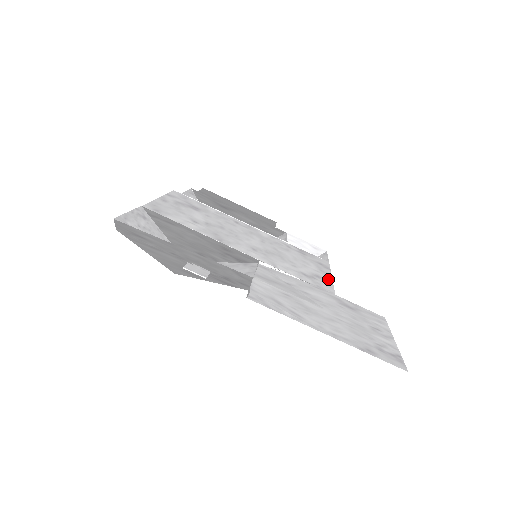
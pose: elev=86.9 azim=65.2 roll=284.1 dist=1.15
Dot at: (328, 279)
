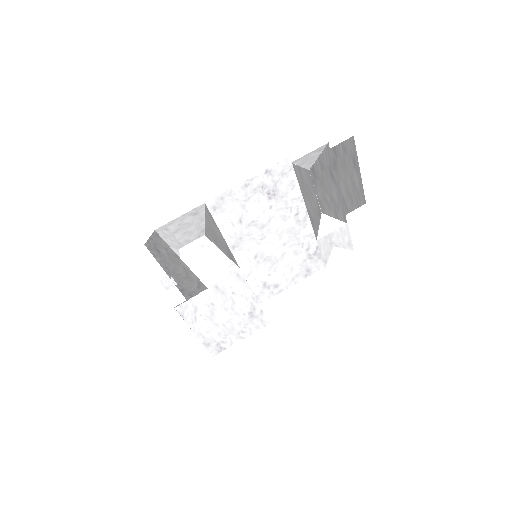
Dot at: (282, 289)
